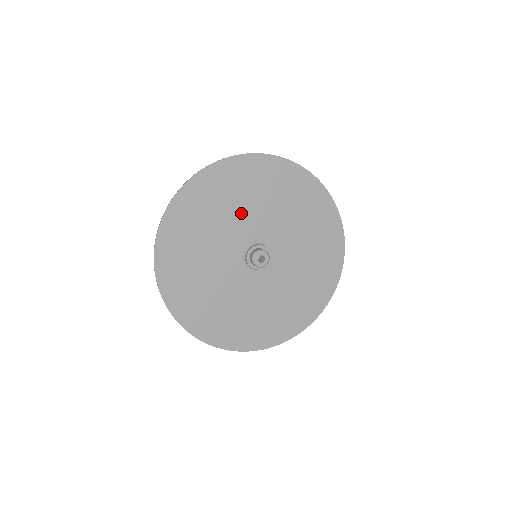
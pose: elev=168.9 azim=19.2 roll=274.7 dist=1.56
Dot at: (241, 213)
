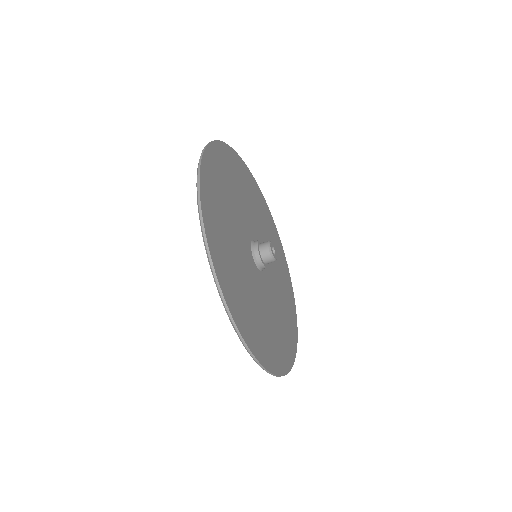
Dot at: (236, 207)
